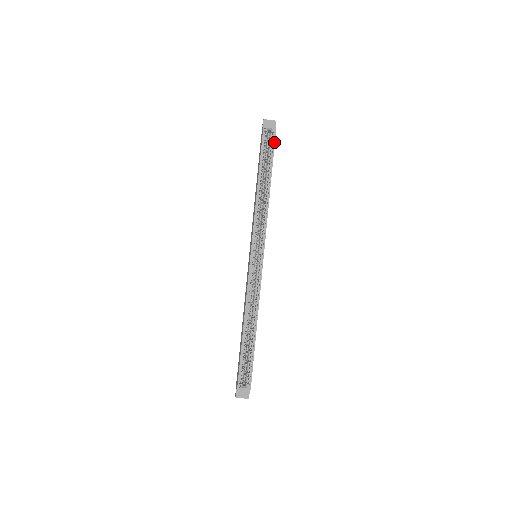
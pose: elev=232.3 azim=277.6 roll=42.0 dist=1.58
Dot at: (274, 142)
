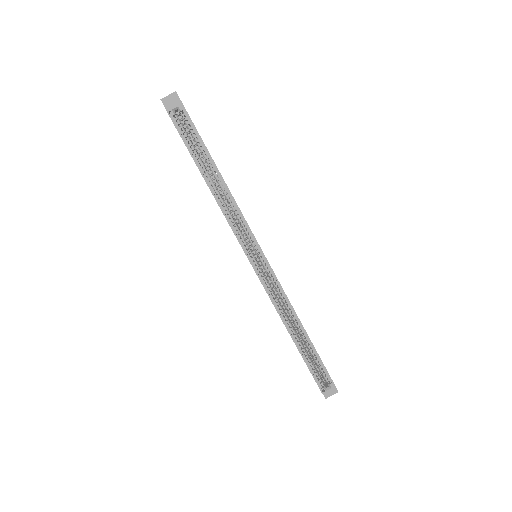
Dot at: (191, 122)
